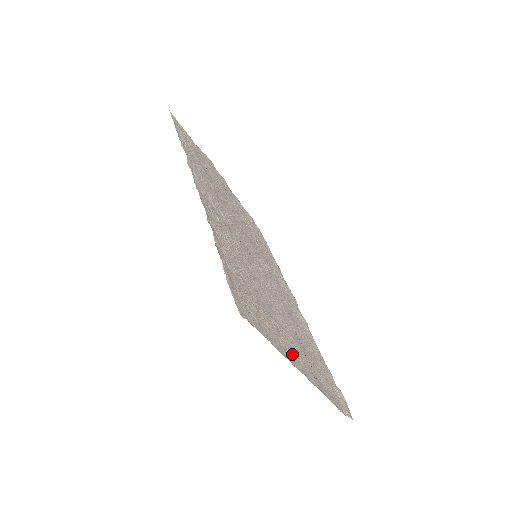
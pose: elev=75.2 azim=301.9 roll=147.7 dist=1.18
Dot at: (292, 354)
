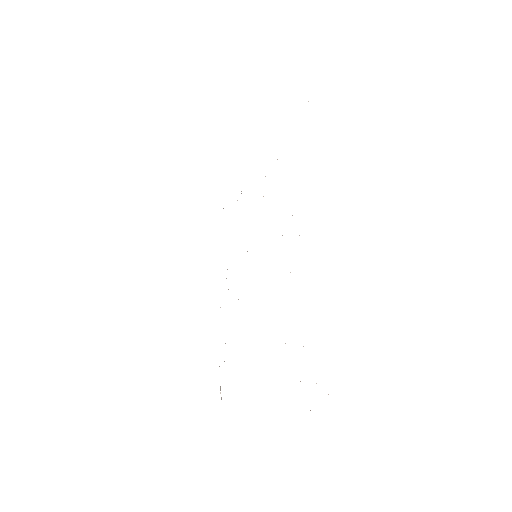
Dot at: occluded
